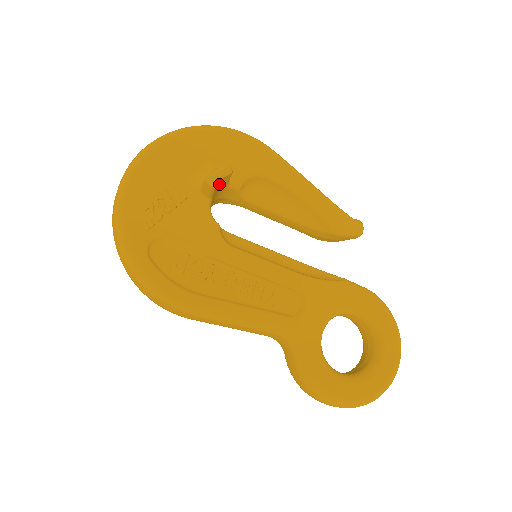
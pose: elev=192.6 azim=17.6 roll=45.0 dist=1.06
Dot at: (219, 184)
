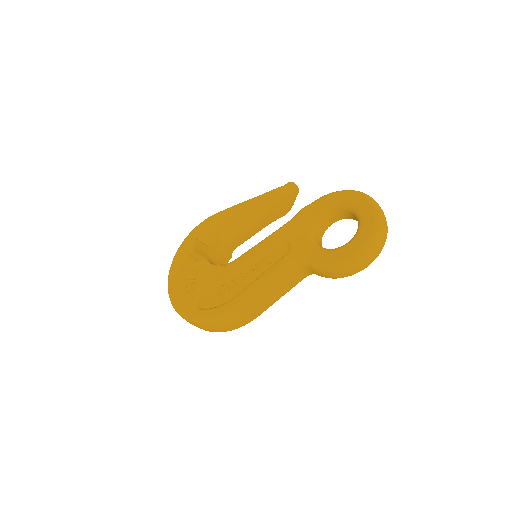
Dot at: (198, 249)
